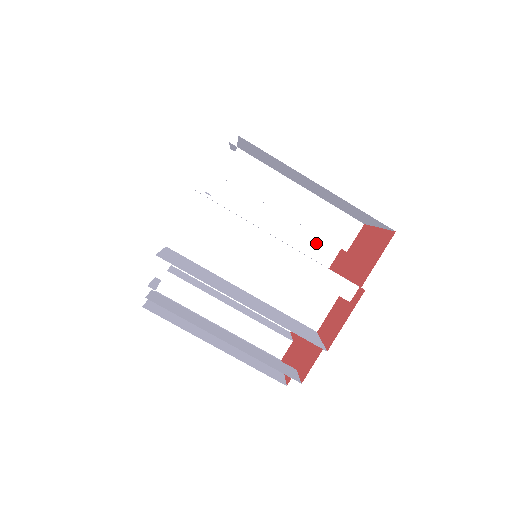
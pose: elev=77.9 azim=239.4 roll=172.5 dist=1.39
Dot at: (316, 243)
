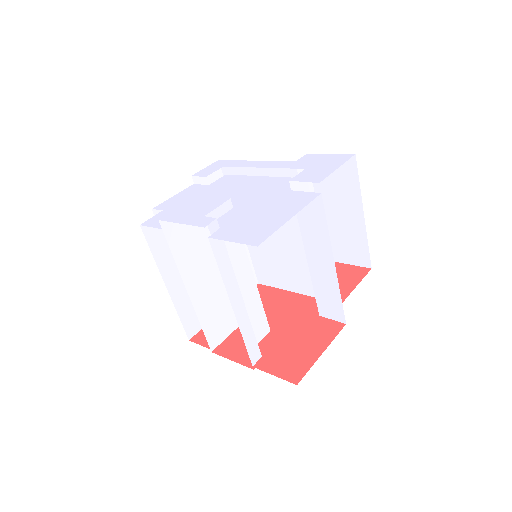
Dot at: occluded
